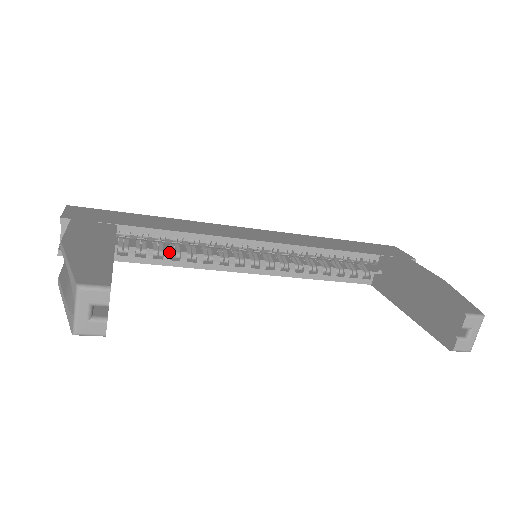
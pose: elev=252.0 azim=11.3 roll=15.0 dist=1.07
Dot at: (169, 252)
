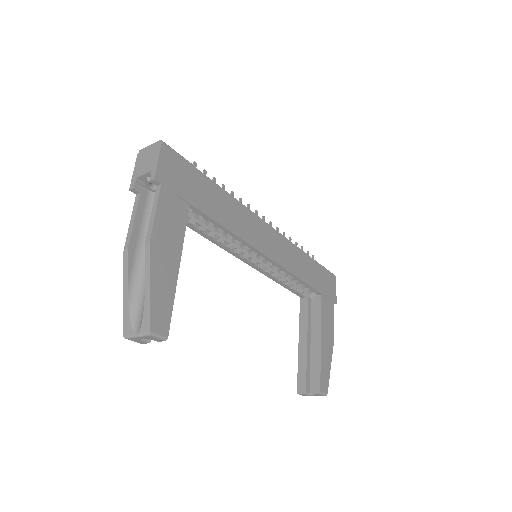
Dot at: (206, 227)
